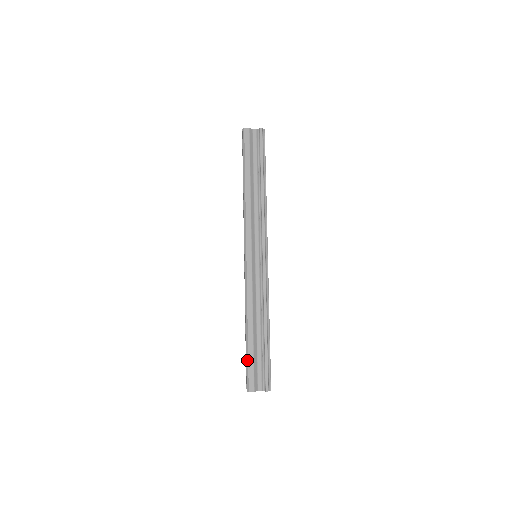
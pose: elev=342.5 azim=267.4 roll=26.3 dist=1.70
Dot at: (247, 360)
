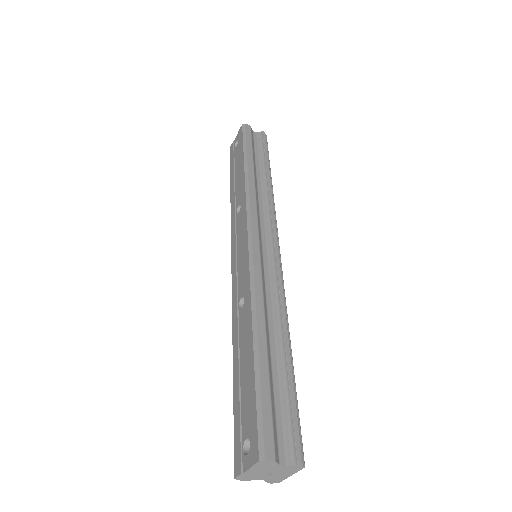
Dot at: (258, 394)
